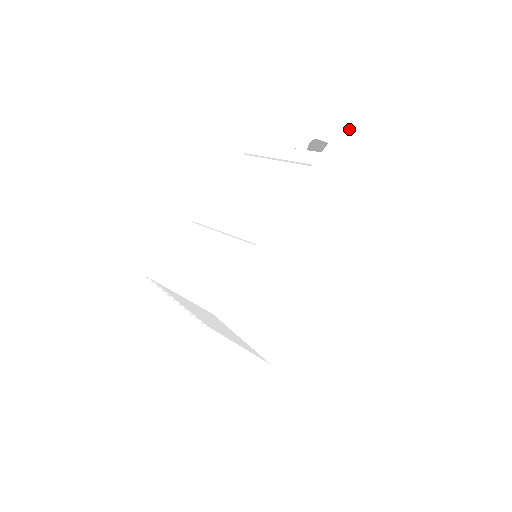
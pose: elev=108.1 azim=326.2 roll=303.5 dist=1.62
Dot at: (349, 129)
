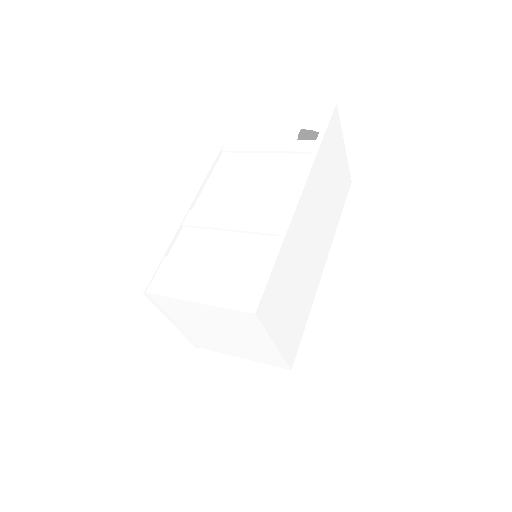
Dot at: (334, 118)
